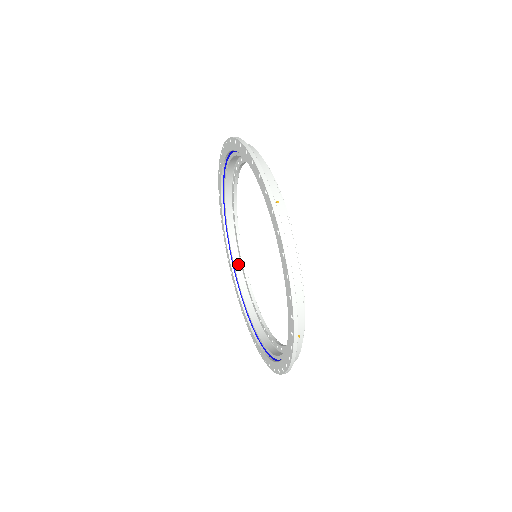
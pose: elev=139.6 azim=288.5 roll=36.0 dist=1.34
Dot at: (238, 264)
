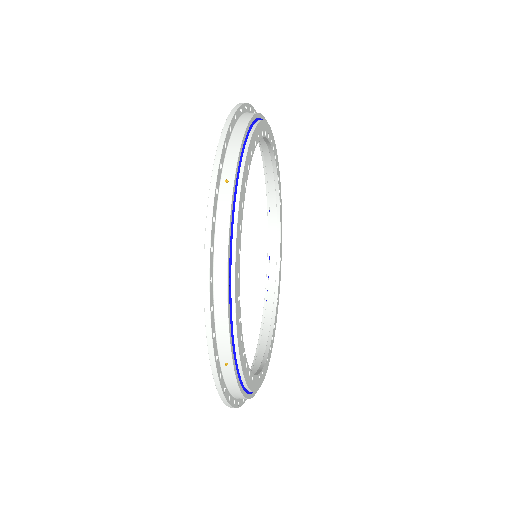
Dot at: (274, 266)
